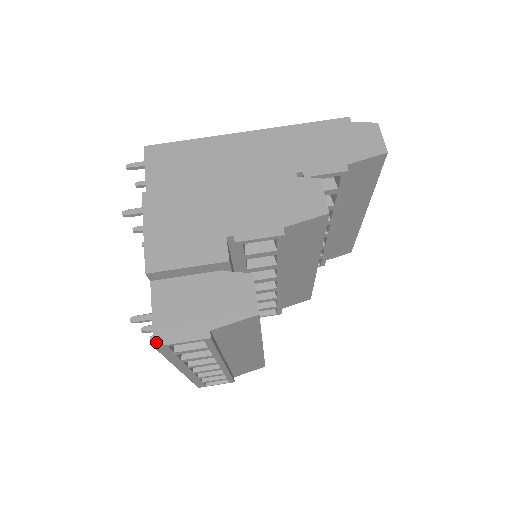
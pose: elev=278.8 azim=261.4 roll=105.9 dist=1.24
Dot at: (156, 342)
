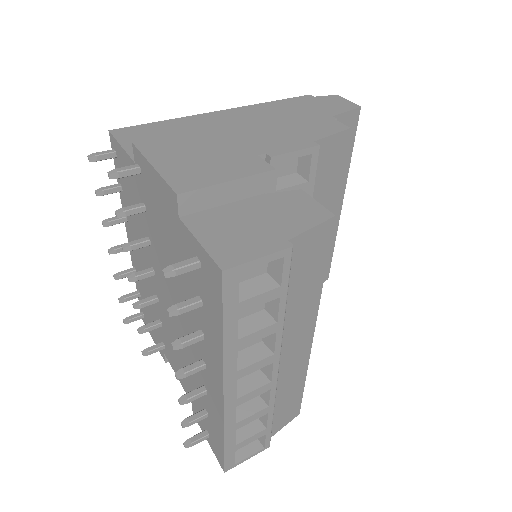
Dot at: (223, 266)
